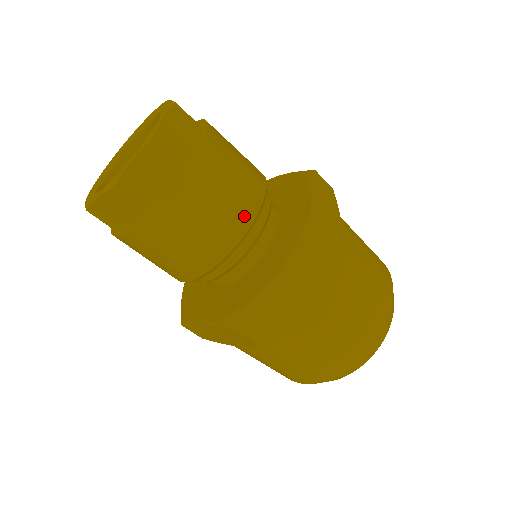
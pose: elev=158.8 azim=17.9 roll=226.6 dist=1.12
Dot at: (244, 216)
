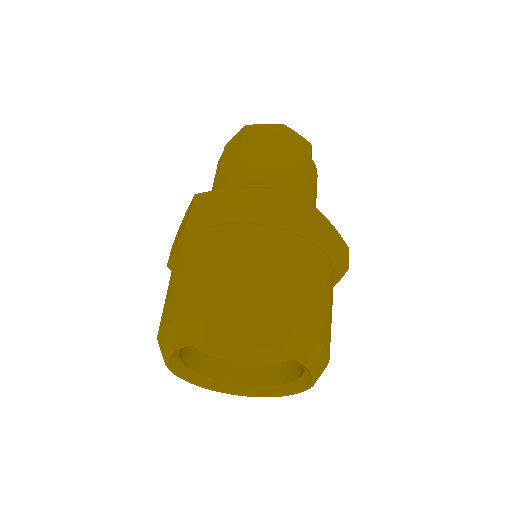
Dot at: (276, 177)
